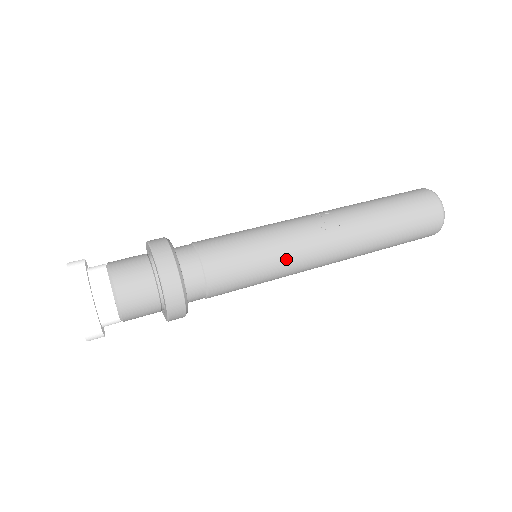
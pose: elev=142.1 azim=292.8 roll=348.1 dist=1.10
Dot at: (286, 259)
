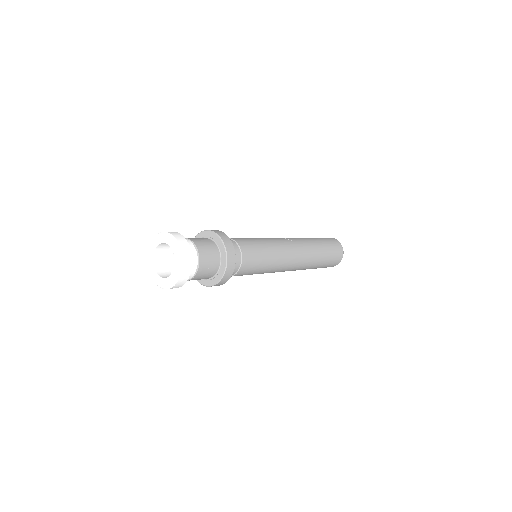
Dot at: (278, 250)
